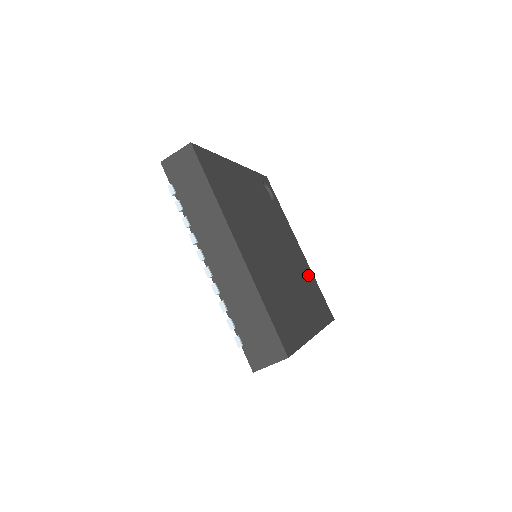
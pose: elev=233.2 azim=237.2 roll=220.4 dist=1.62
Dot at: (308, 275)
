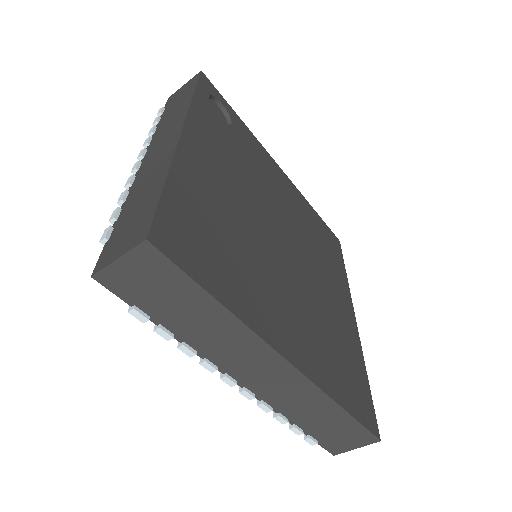
Dot at: (306, 213)
